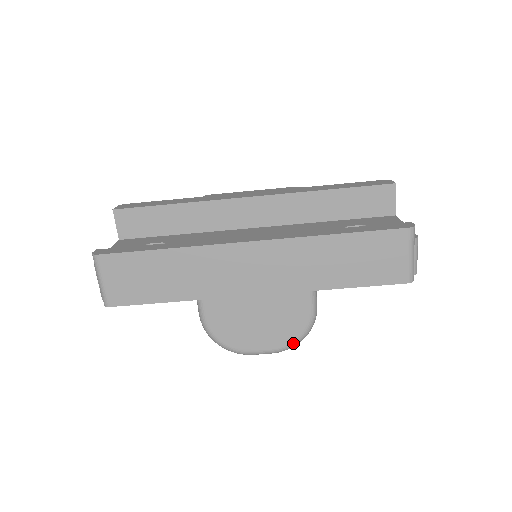
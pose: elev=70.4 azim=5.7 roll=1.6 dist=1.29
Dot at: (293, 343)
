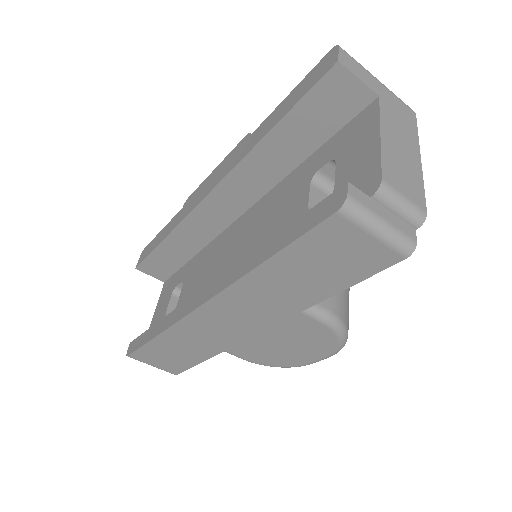
Dot at: (338, 347)
